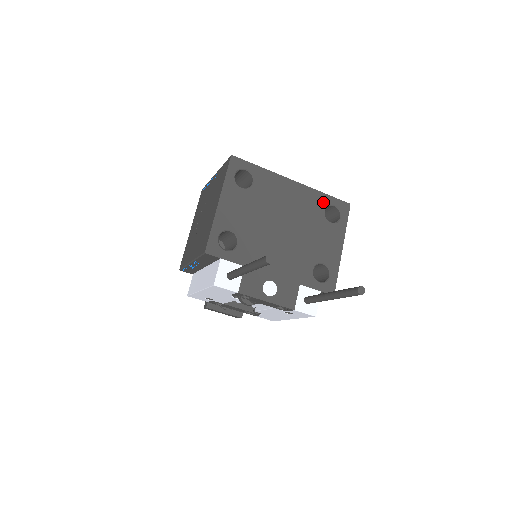
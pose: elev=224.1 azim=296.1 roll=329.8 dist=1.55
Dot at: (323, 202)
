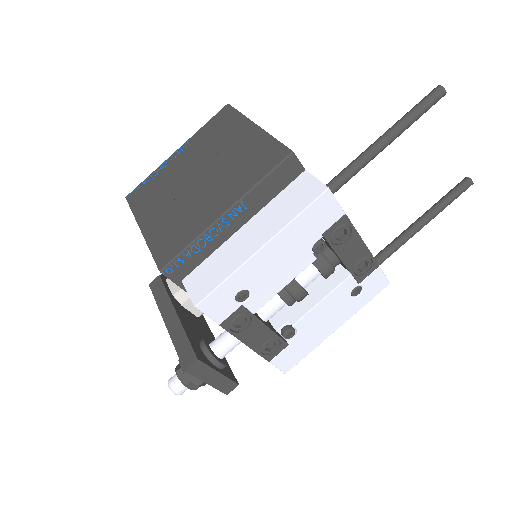
Dot at: occluded
